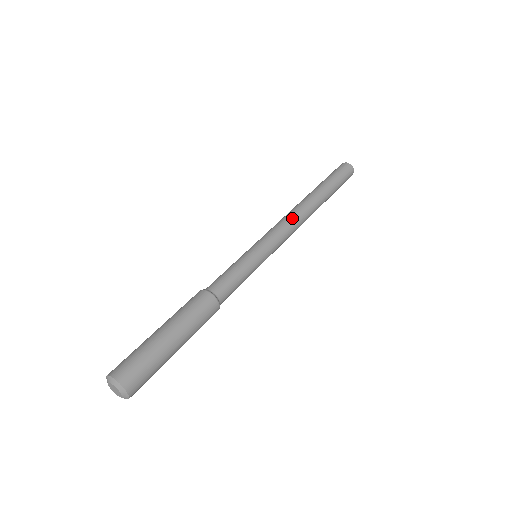
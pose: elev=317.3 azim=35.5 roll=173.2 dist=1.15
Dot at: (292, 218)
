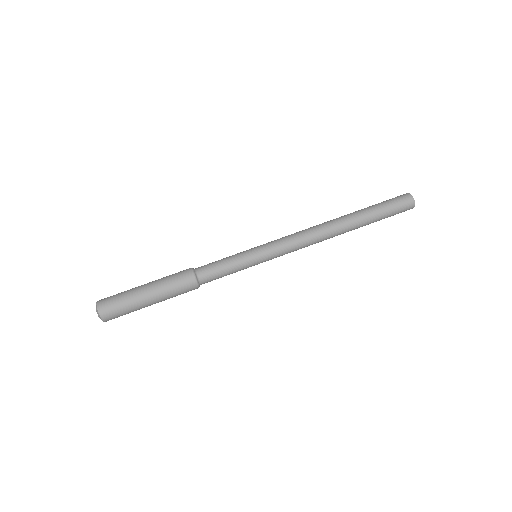
Dot at: (310, 243)
